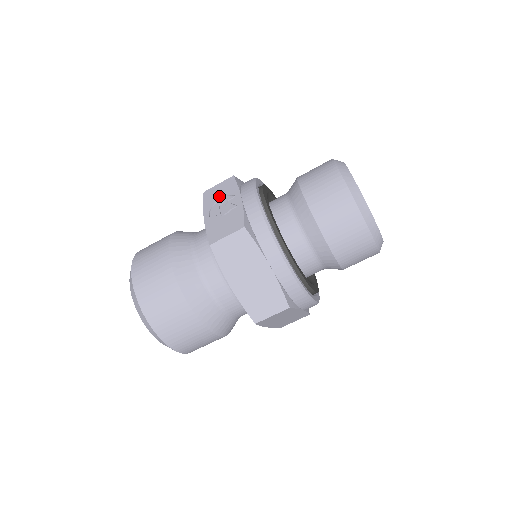
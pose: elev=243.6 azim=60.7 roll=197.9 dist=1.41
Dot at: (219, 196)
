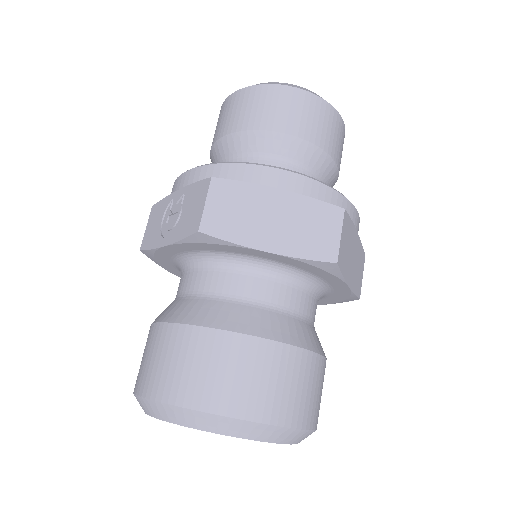
Dot at: (158, 224)
